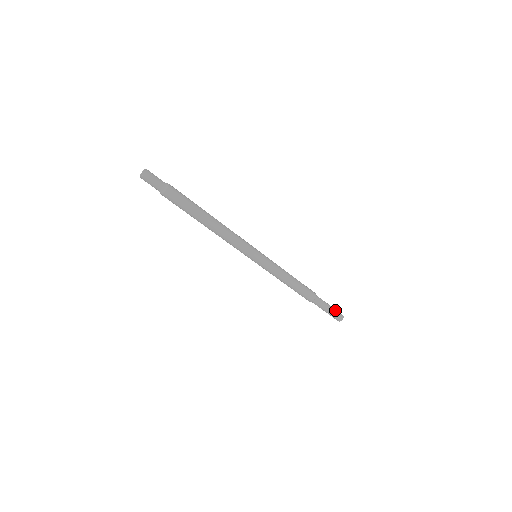
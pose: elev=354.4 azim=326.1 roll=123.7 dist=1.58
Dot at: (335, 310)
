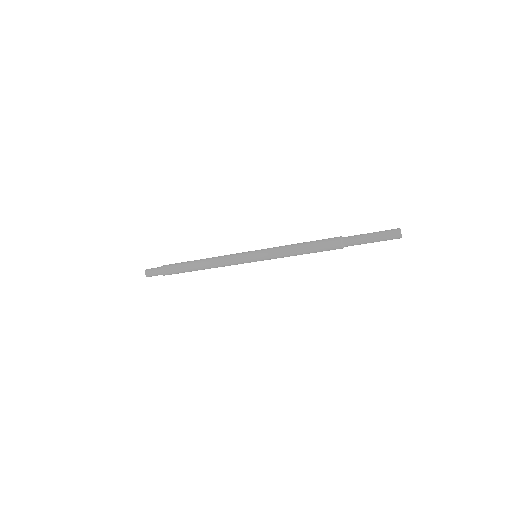
Dot at: (381, 231)
